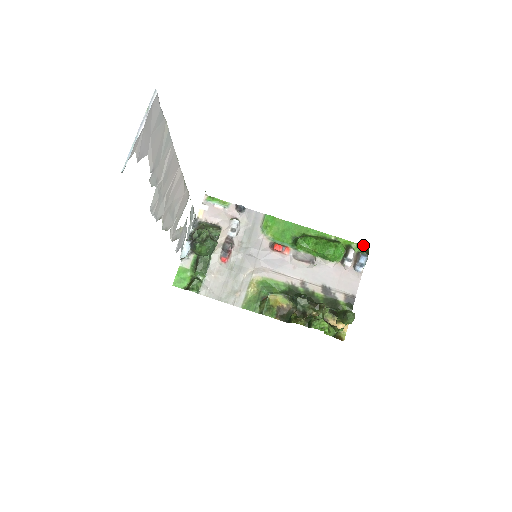
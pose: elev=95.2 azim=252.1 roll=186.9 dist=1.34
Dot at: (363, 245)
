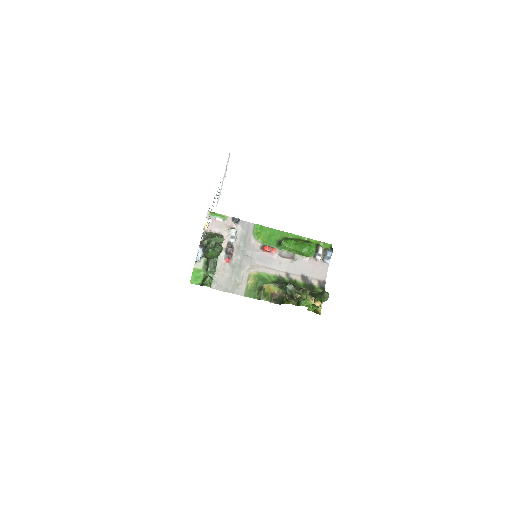
Dot at: occluded
